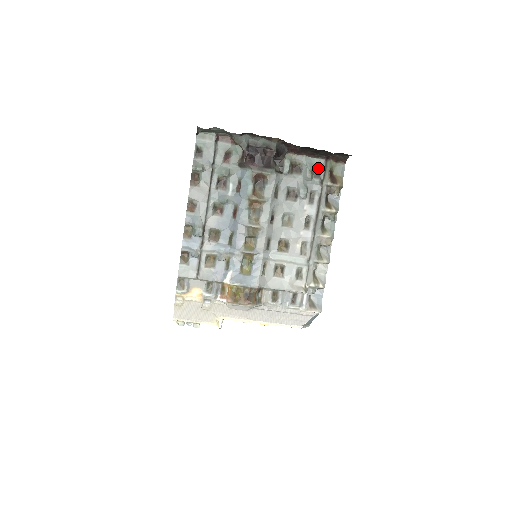
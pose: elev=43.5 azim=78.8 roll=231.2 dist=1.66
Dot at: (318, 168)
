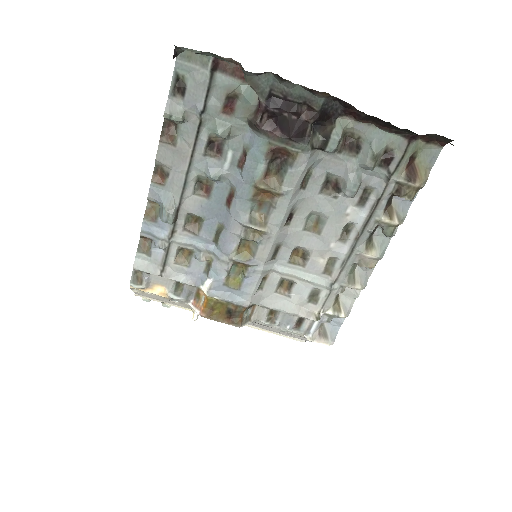
Dot at: (390, 151)
